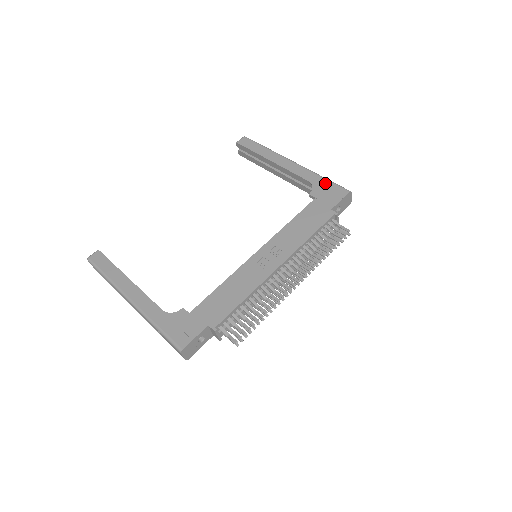
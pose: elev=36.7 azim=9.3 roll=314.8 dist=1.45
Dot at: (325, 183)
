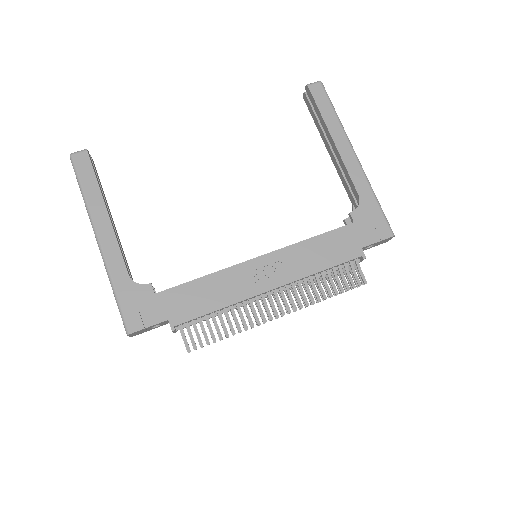
Dot at: (374, 208)
